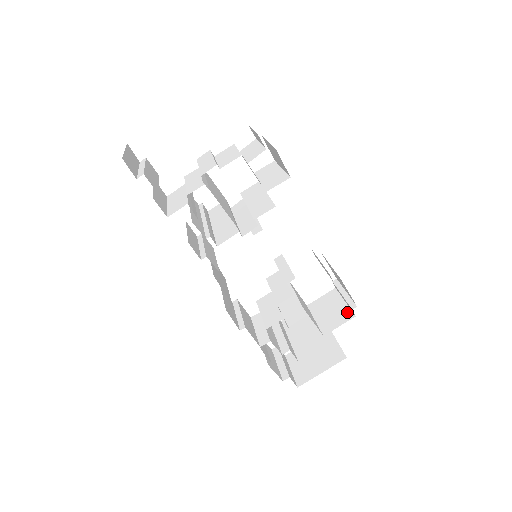
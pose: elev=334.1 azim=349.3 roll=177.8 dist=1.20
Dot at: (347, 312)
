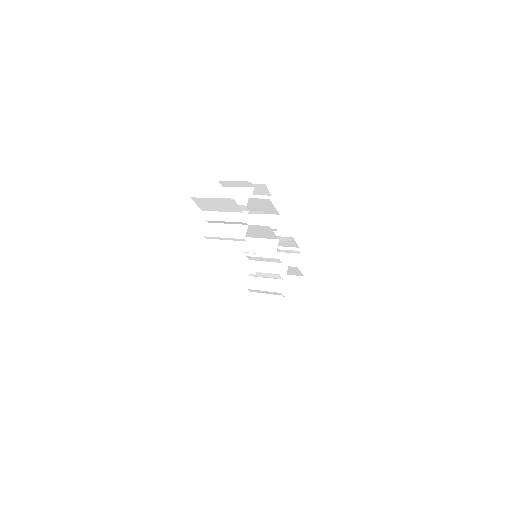
Dot at: (293, 256)
